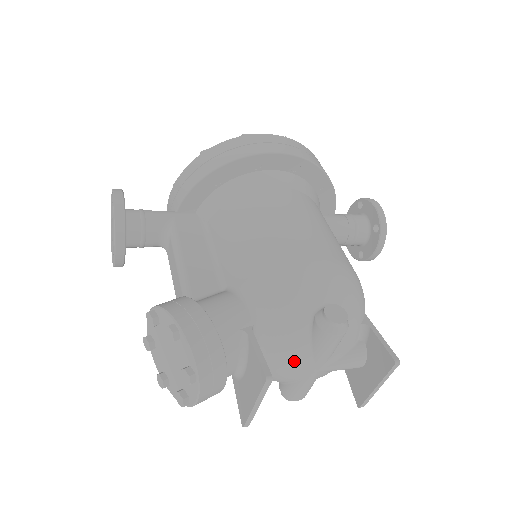
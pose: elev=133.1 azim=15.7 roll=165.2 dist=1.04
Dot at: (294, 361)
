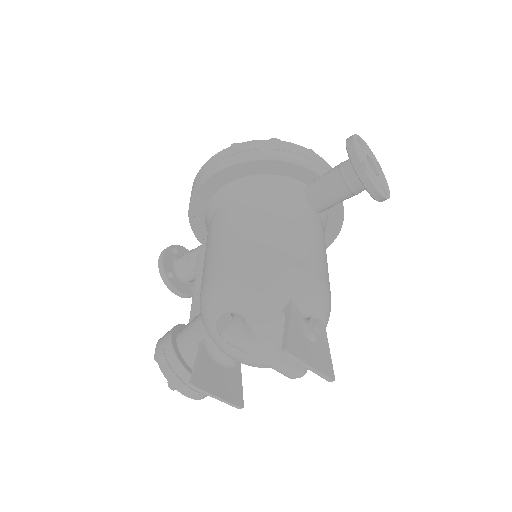
Dot at: (239, 358)
